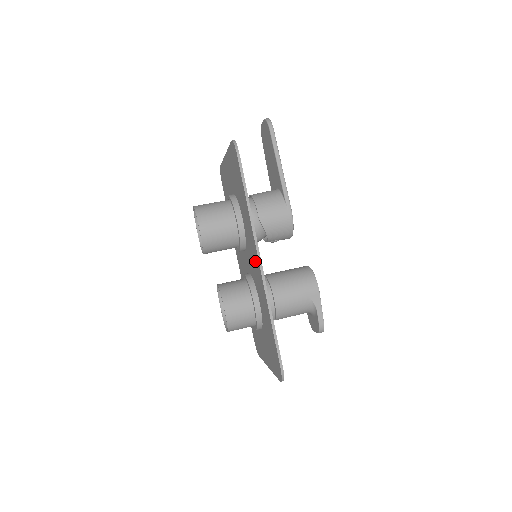
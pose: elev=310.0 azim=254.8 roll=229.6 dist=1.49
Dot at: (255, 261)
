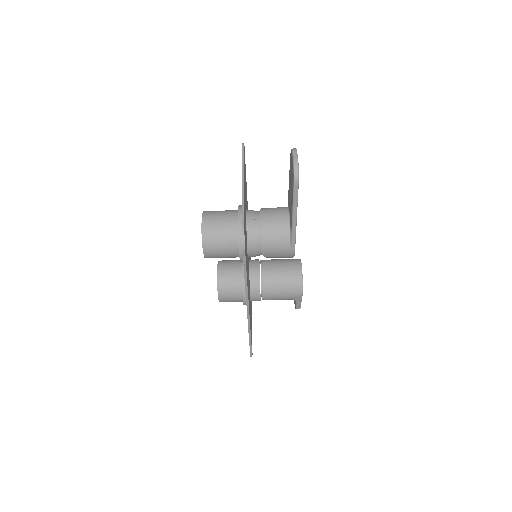
Dot at: occluded
